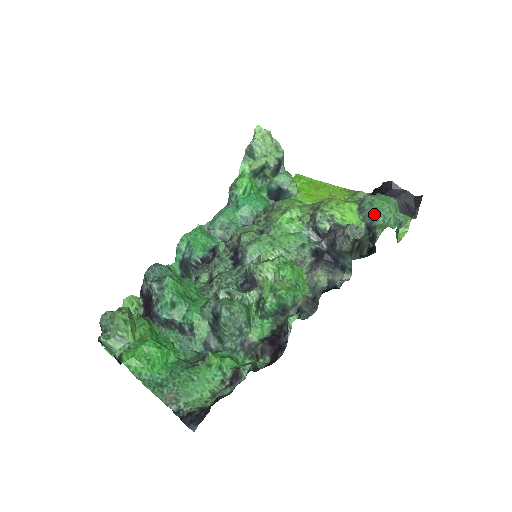
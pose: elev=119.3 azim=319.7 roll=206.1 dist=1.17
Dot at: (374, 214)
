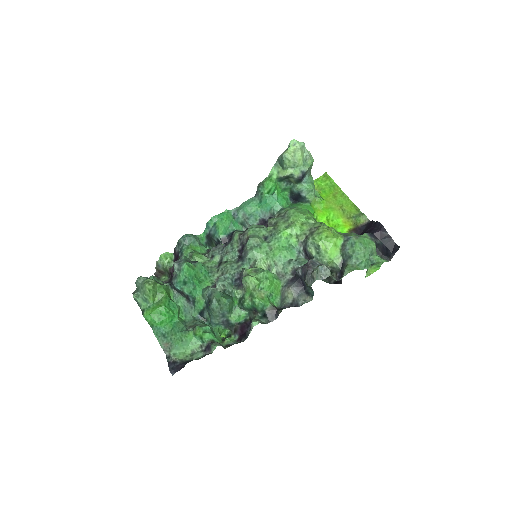
Dot at: (350, 255)
